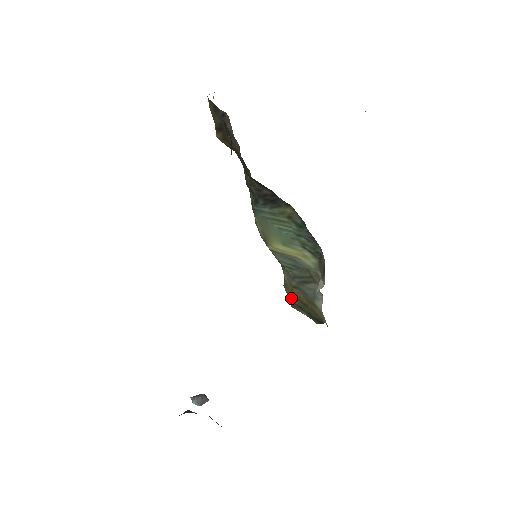
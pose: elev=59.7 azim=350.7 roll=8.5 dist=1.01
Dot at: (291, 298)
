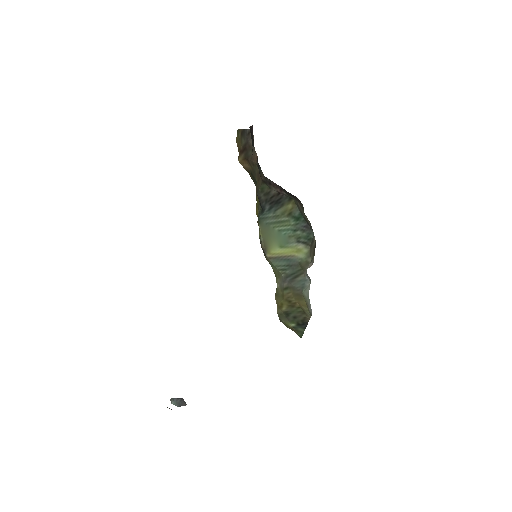
Dot at: (280, 306)
